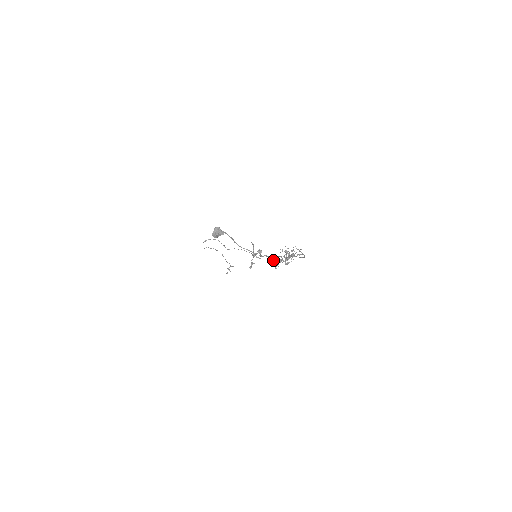
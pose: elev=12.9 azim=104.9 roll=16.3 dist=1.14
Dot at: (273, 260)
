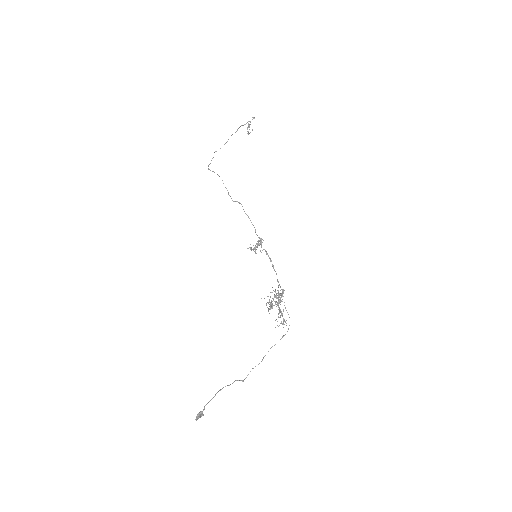
Dot at: (272, 266)
